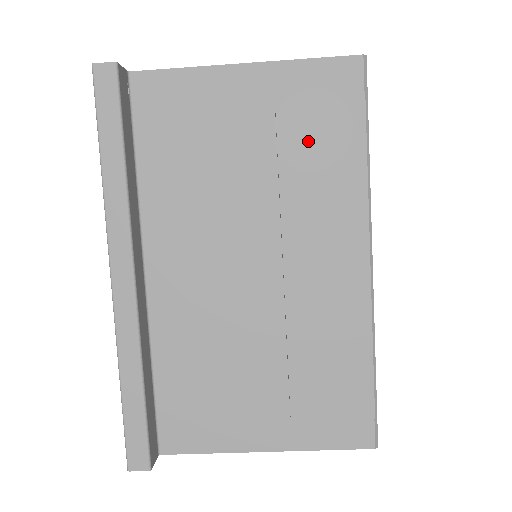
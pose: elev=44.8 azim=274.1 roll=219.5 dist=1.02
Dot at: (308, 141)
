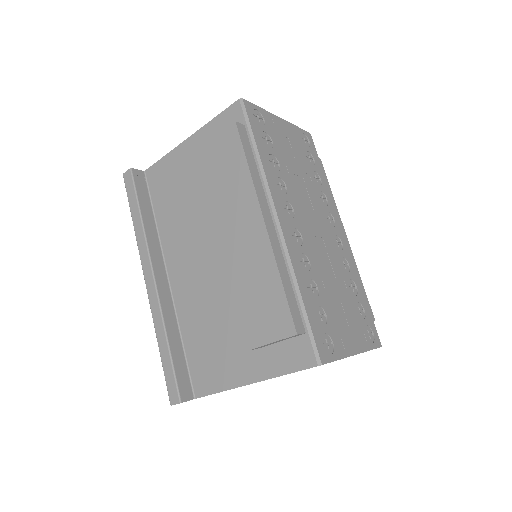
Dot at: (215, 163)
